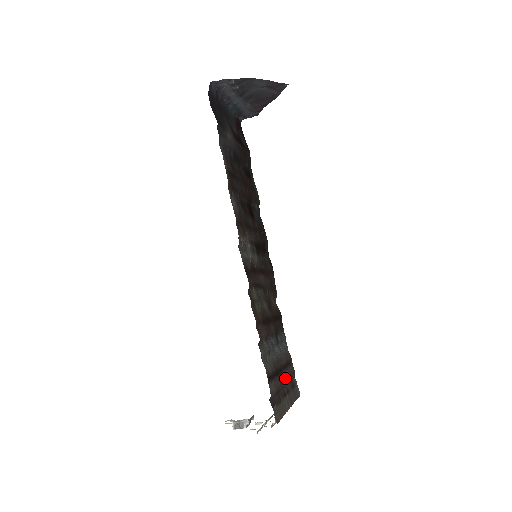
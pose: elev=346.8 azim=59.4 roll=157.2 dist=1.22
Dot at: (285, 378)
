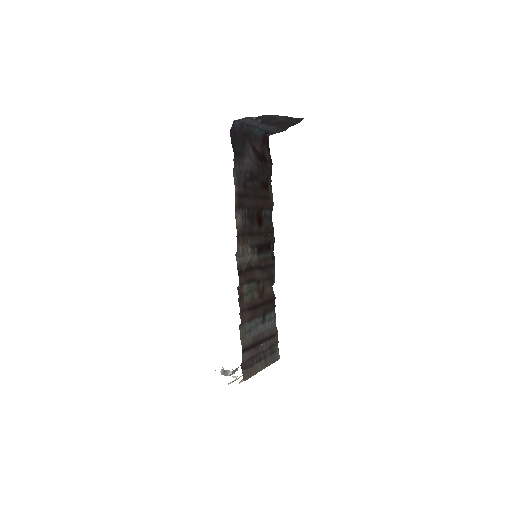
Dot at: (264, 348)
